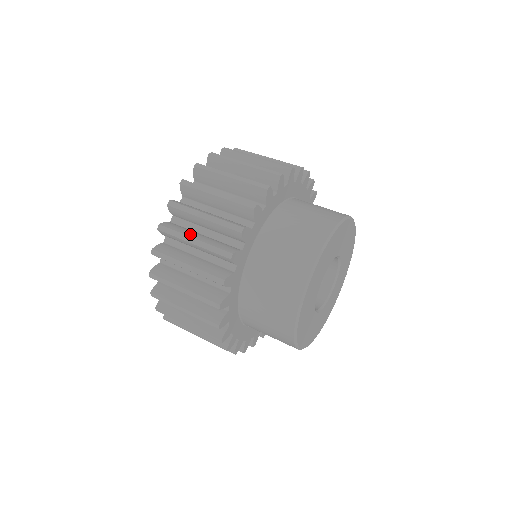
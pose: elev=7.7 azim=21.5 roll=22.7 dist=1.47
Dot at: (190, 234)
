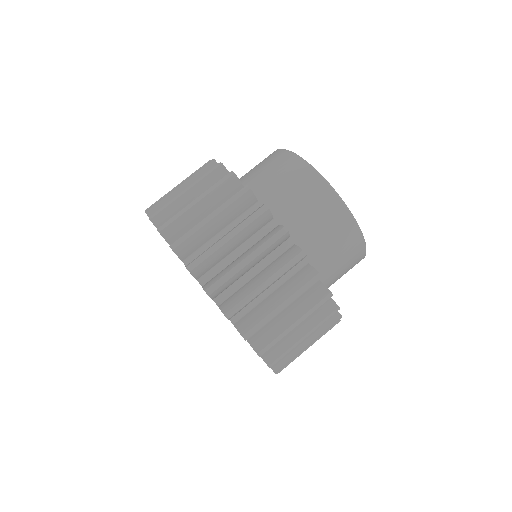
Dot at: (295, 339)
